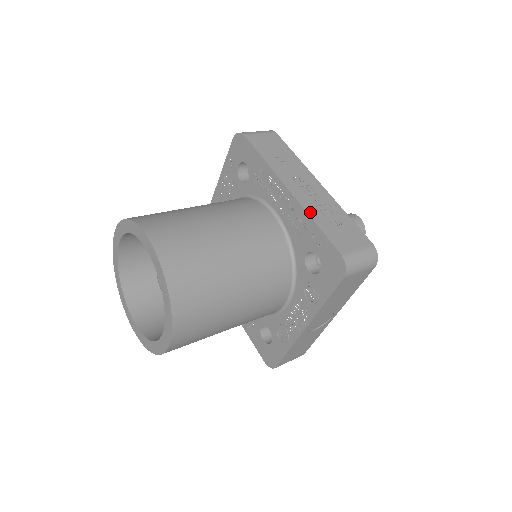
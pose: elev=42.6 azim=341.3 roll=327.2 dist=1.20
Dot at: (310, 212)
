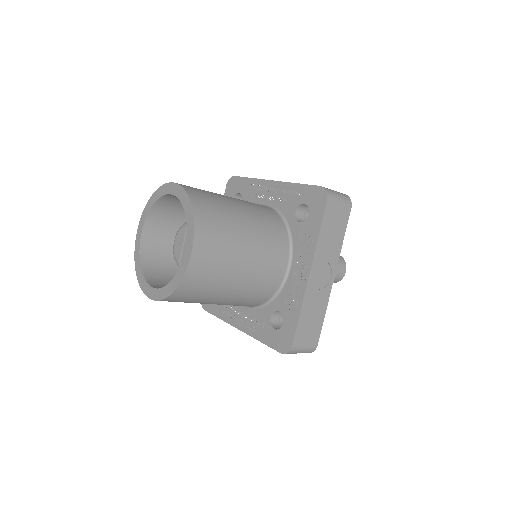
Dot at: (291, 183)
